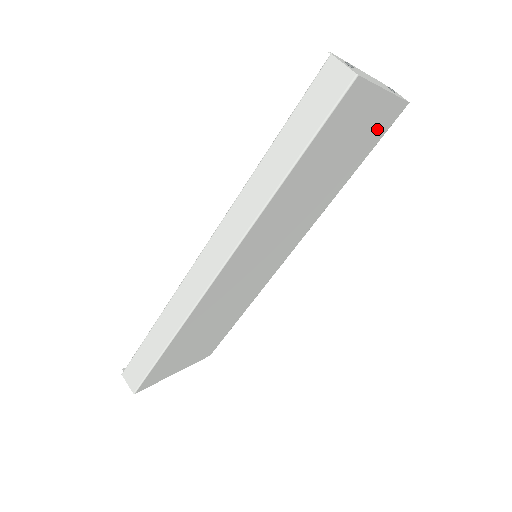
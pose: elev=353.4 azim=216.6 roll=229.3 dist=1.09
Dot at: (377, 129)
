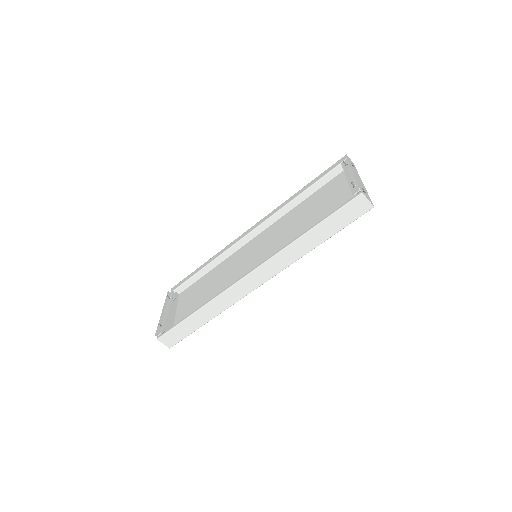
Dot at: (339, 184)
